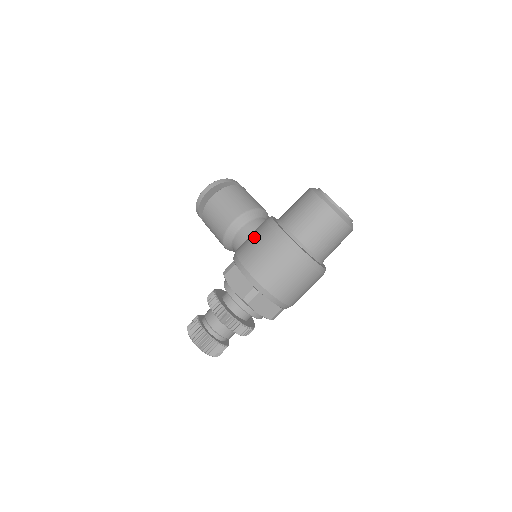
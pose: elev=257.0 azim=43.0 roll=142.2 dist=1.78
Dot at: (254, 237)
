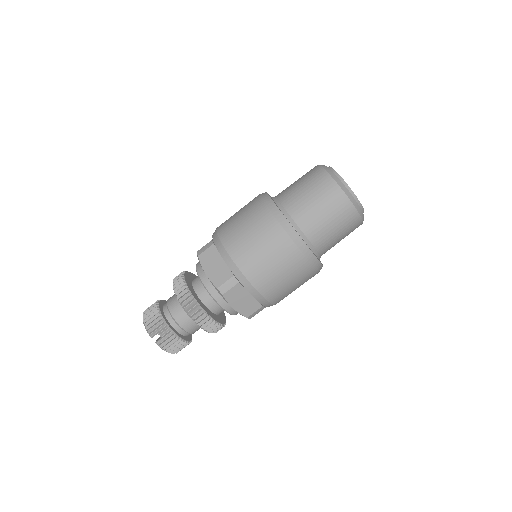
Dot at: occluded
